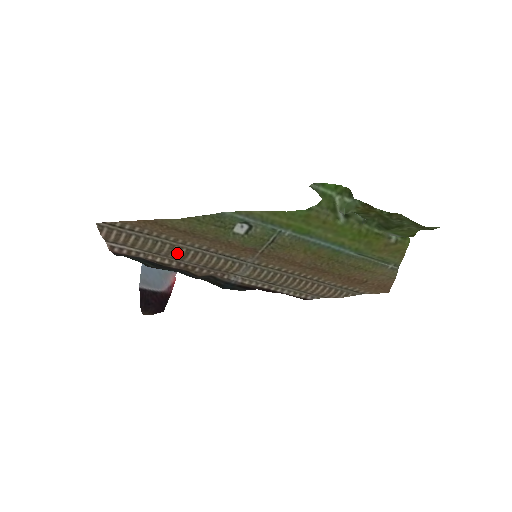
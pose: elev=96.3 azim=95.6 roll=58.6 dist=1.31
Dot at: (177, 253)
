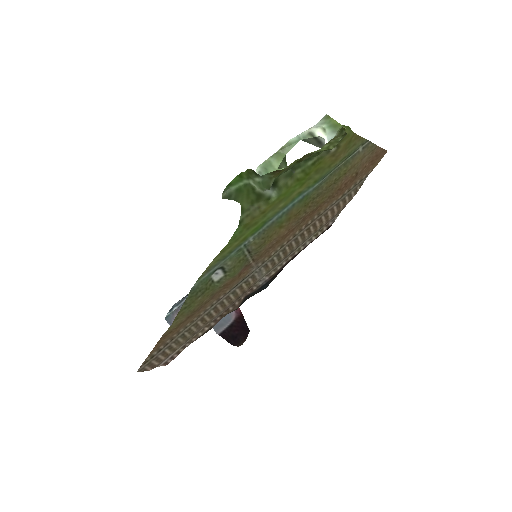
Dot at: (204, 322)
